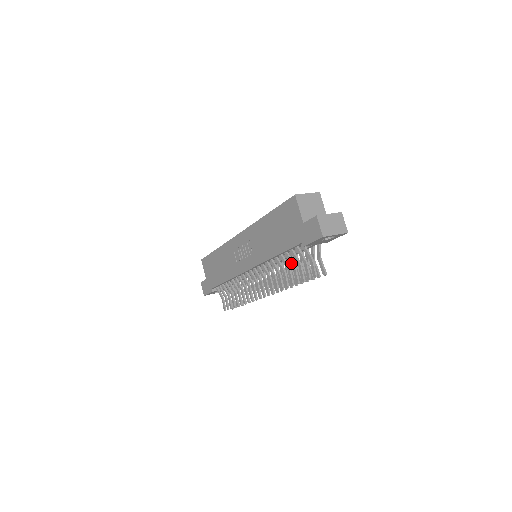
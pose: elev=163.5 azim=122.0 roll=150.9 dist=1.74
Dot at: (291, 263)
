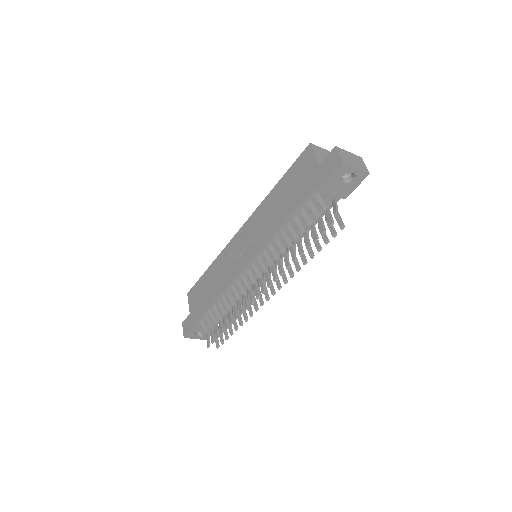
Dot at: (301, 227)
